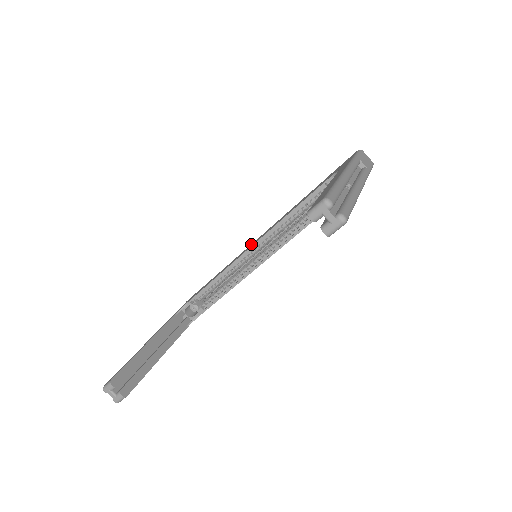
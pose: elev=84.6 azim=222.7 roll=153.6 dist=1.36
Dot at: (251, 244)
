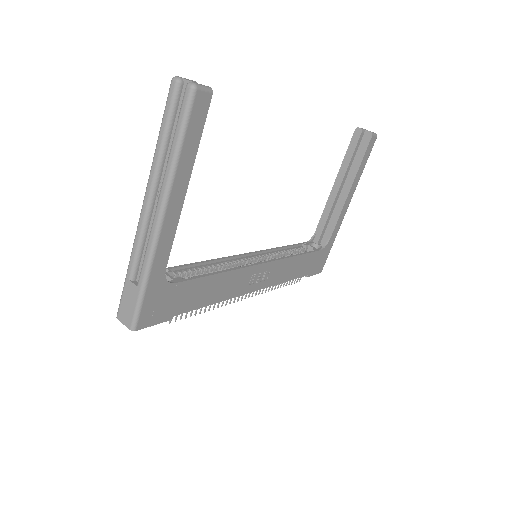
Dot at: occluded
